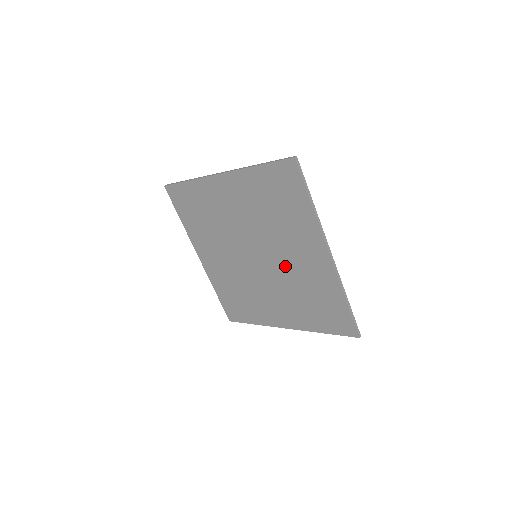
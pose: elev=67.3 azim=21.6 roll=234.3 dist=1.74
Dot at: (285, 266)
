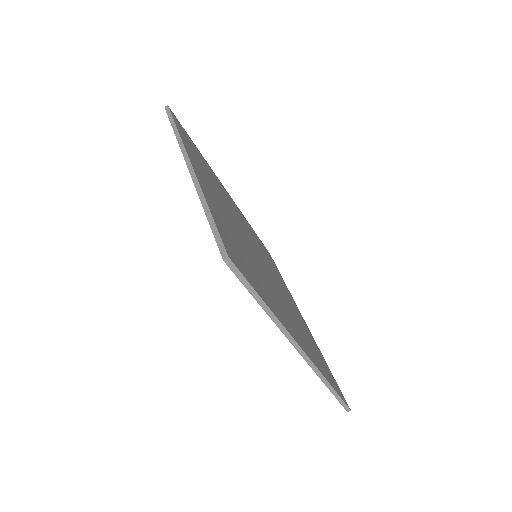
Dot at: occluded
